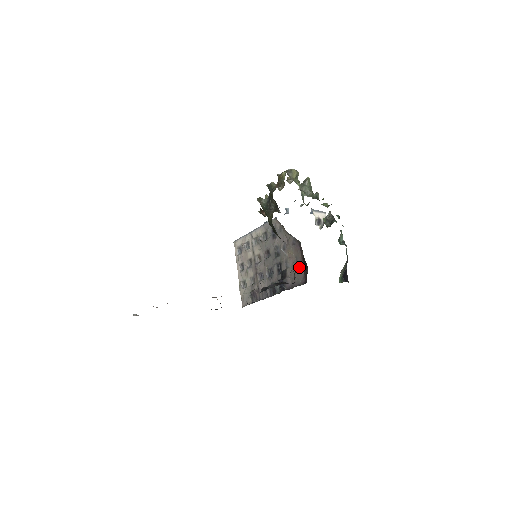
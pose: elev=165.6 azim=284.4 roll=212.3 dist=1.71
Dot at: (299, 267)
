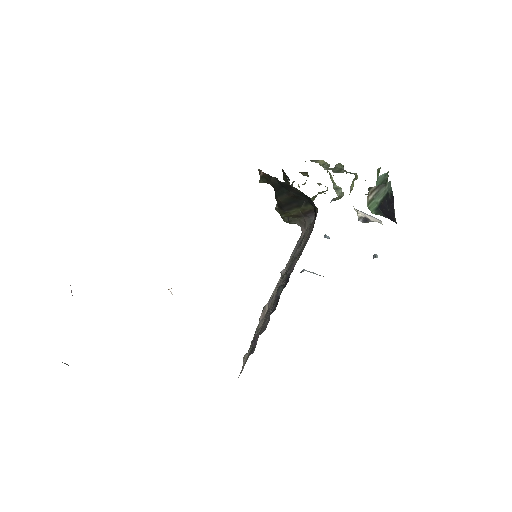
Dot at: (310, 230)
